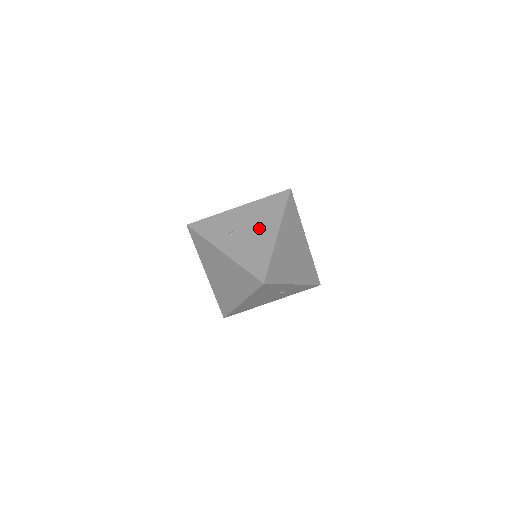
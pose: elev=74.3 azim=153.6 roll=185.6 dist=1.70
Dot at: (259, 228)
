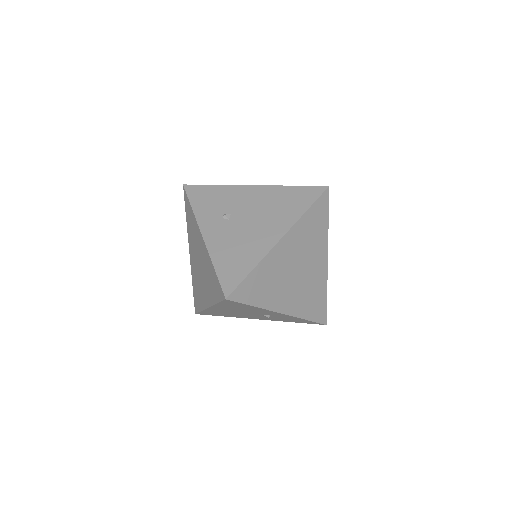
Dot at: (261, 223)
